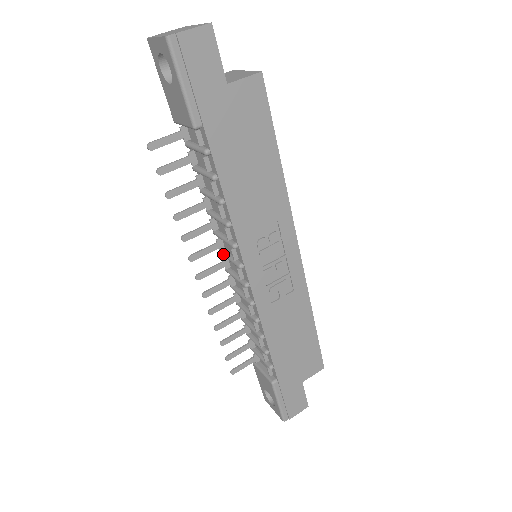
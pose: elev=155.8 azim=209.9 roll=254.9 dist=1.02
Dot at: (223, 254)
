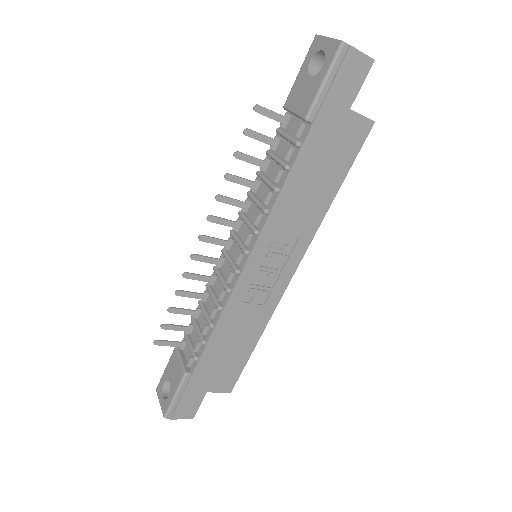
Dot at: (234, 235)
